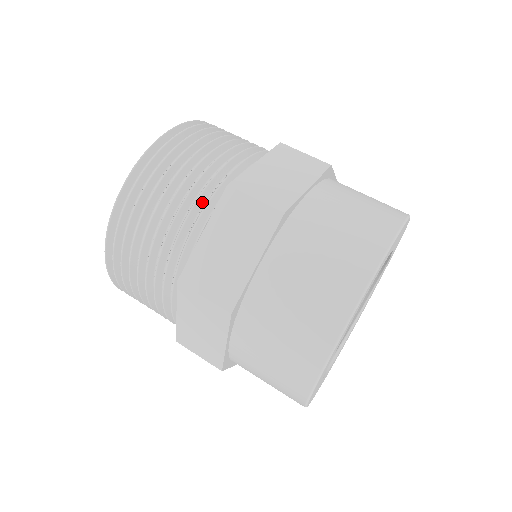
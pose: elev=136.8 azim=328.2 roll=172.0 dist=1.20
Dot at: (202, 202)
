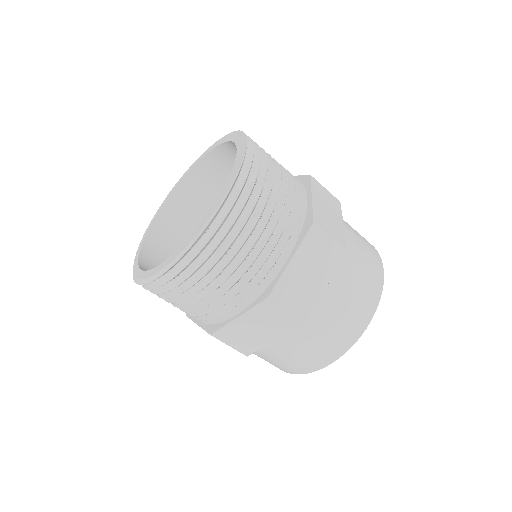
Dot at: (284, 229)
